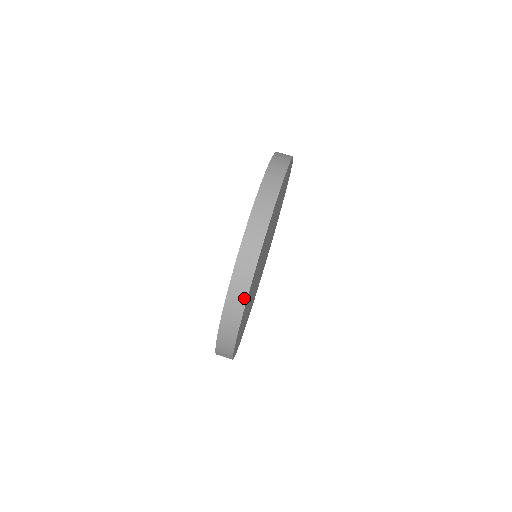
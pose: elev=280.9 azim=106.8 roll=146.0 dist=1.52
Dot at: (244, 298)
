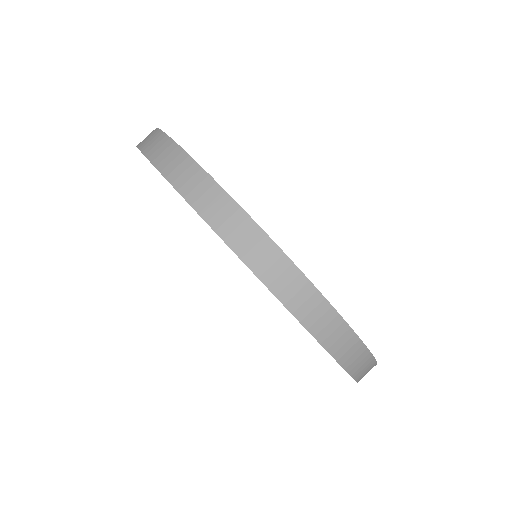
Dot at: occluded
